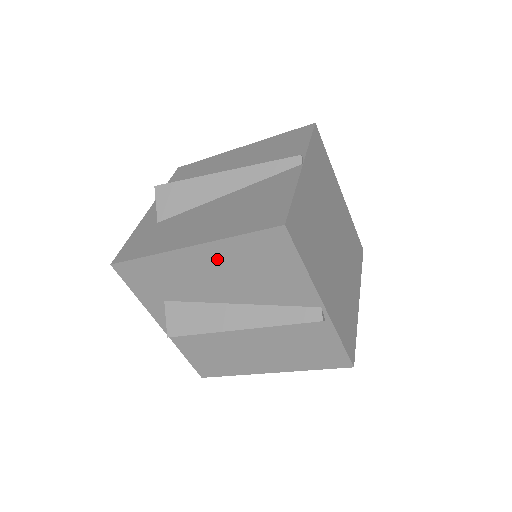
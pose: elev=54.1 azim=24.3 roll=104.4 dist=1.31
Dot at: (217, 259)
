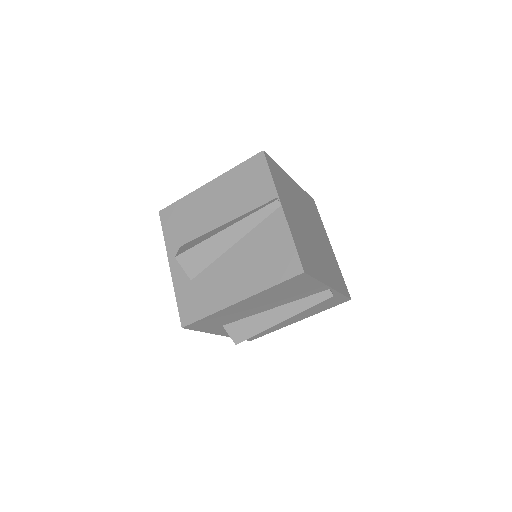
Dot at: (259, 299)
